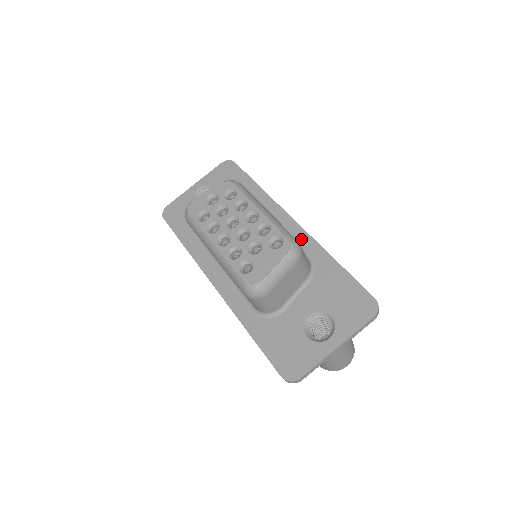
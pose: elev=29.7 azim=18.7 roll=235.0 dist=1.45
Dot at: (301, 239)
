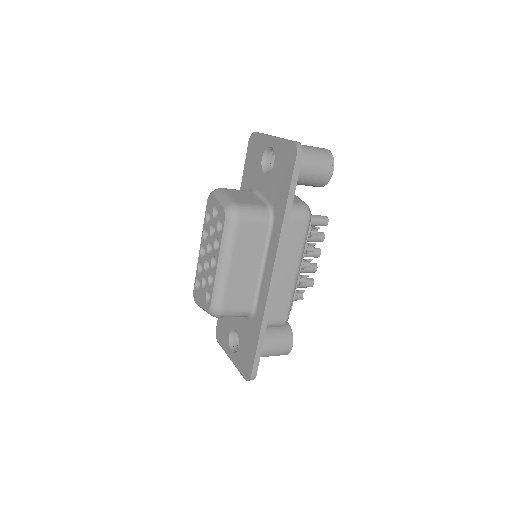
Dot at: (263, 292)
